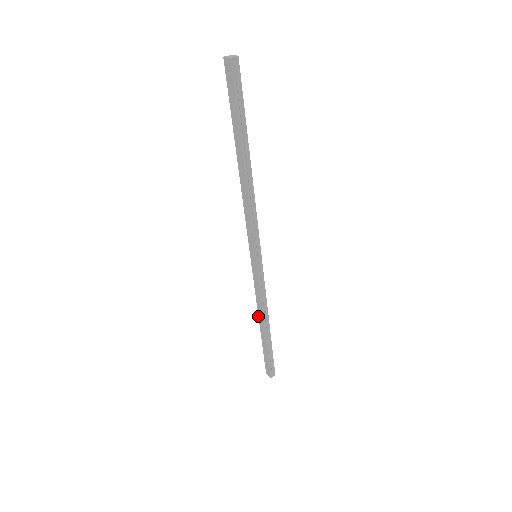
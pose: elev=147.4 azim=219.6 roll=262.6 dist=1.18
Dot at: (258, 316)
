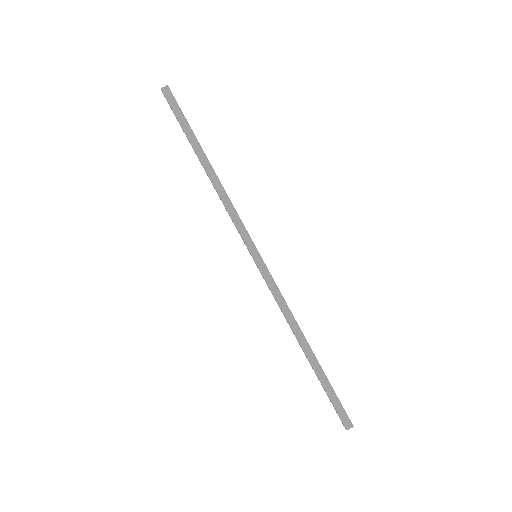
Dot at: occluded
